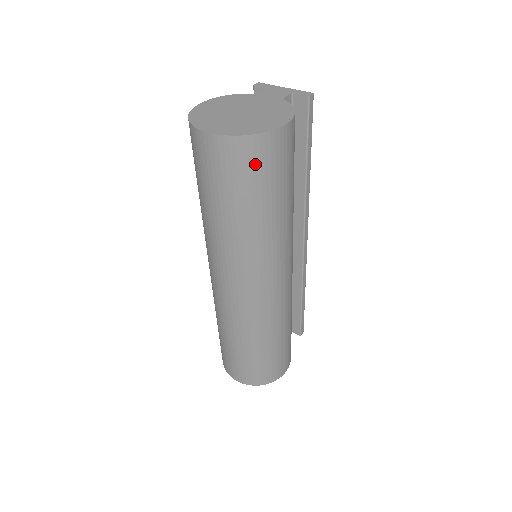
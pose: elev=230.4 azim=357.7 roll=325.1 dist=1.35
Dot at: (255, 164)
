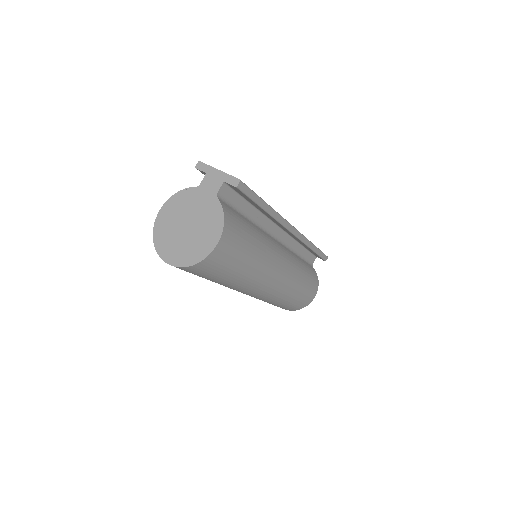
Dot at: (208, 270)
